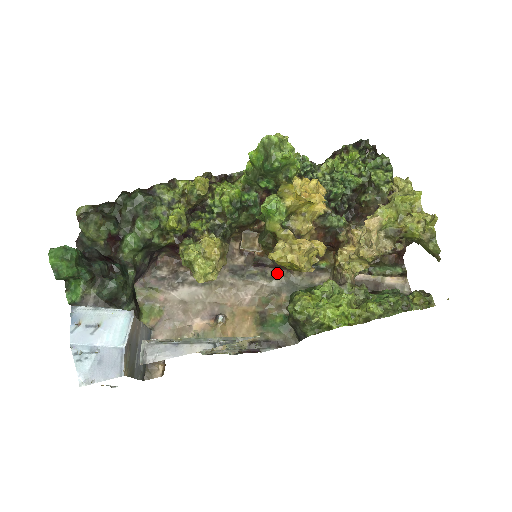
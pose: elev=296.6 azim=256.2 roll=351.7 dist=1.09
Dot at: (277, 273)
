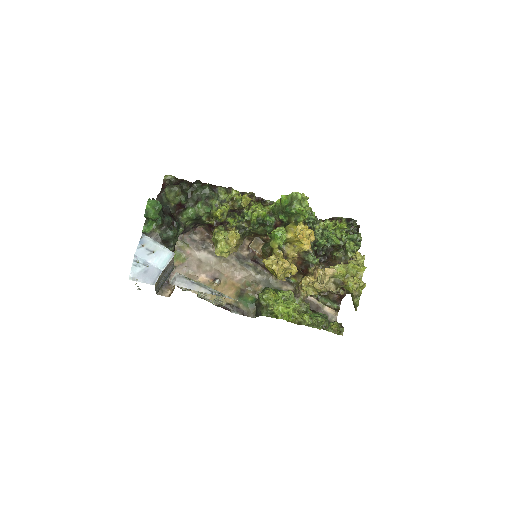
Dot at: (263, 271)
